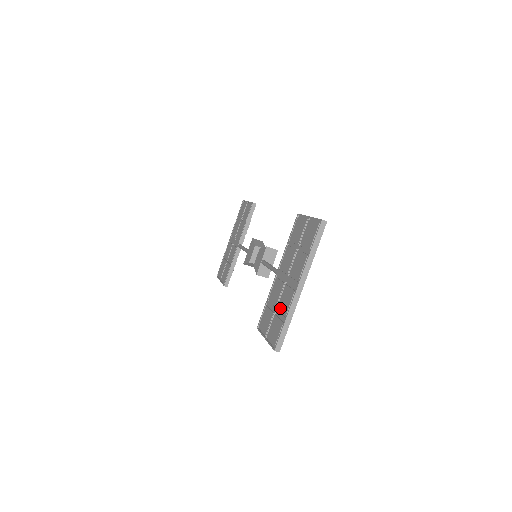
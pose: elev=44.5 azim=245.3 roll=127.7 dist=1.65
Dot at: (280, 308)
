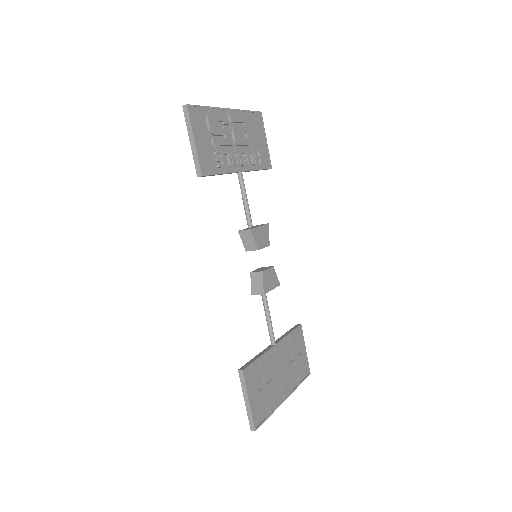
Dot at: occluded
